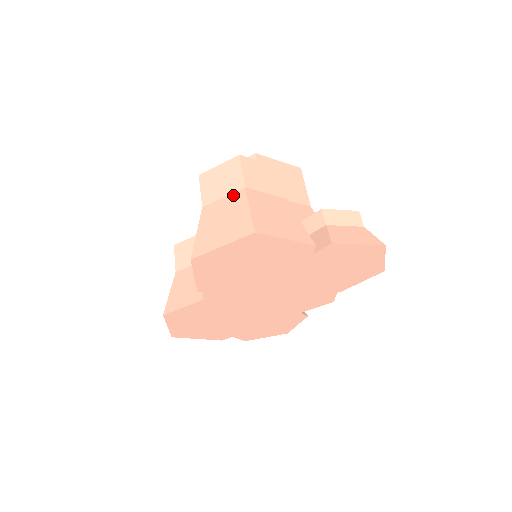
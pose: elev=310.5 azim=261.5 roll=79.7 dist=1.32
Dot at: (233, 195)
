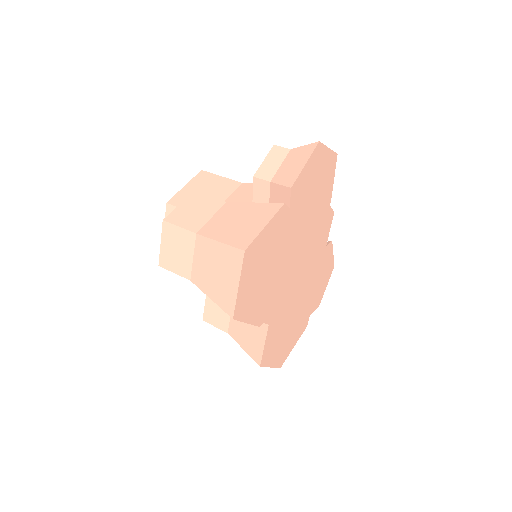
Dot at: (197, 248)
